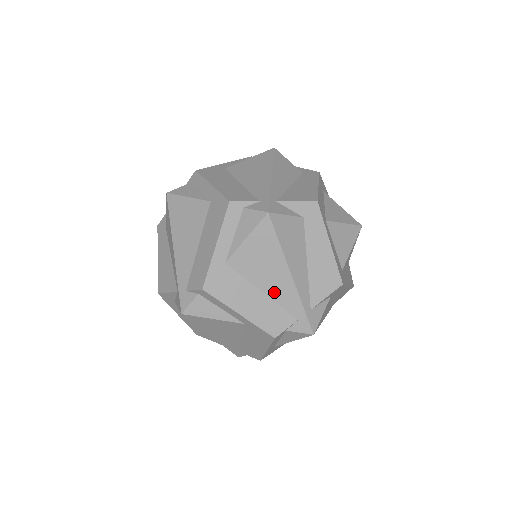
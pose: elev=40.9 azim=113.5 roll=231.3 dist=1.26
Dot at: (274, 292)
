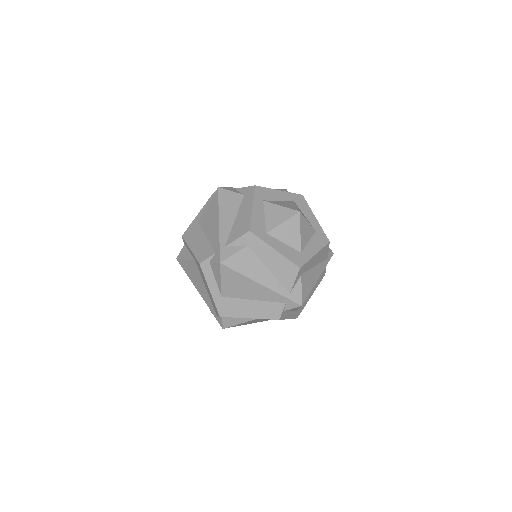
Dot at: (210, 235)
